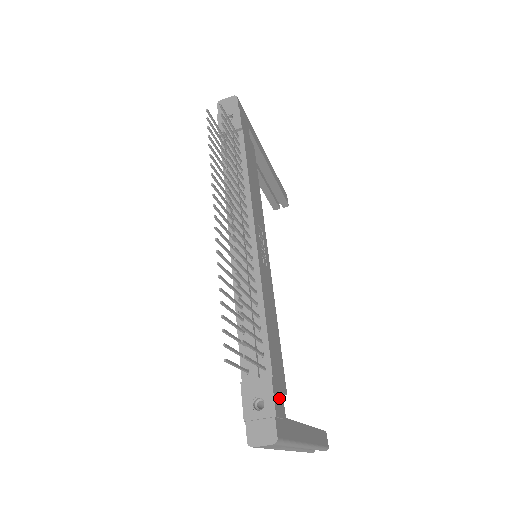
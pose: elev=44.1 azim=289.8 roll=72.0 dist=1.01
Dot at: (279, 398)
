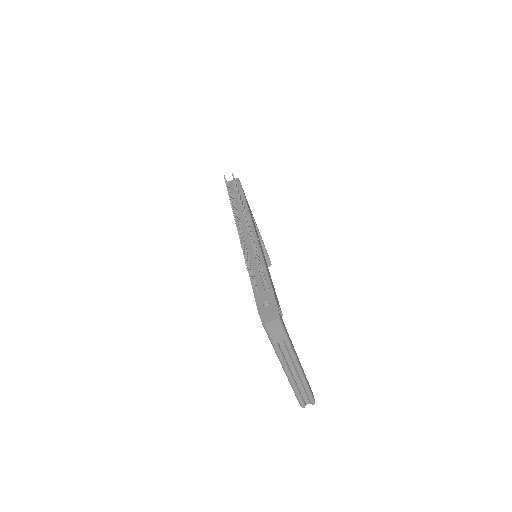
Dot at: (278, 306)
